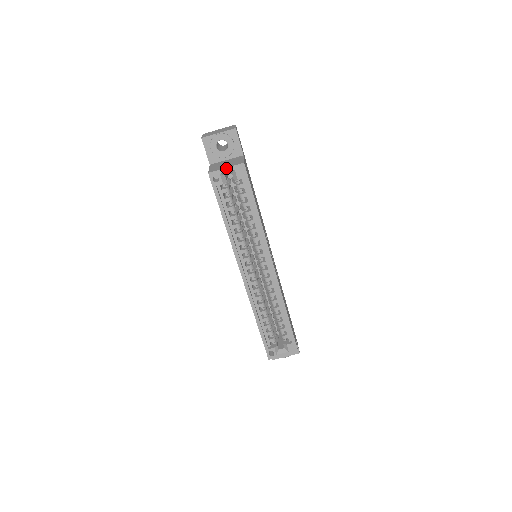
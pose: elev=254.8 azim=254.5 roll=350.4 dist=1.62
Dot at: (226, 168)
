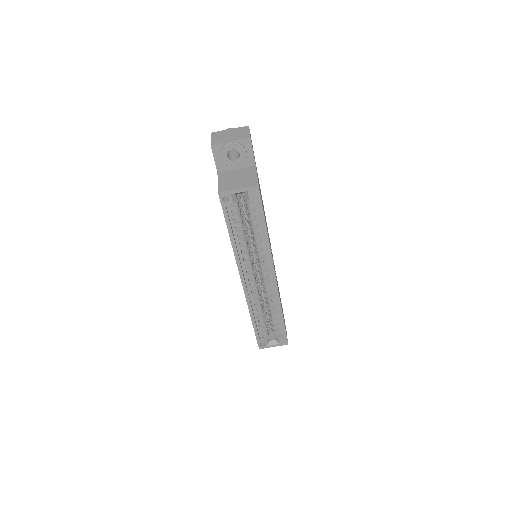
Dot at: (238, 189)
